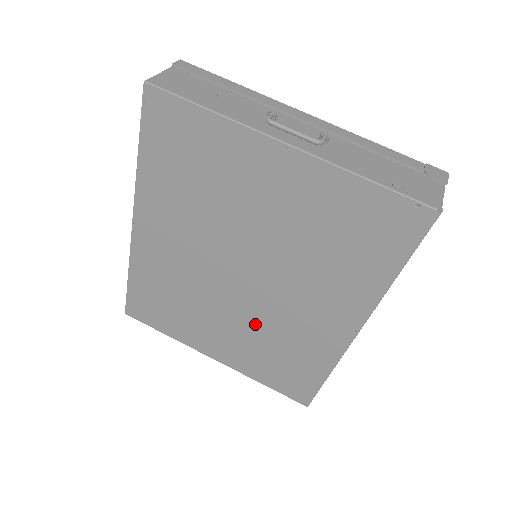
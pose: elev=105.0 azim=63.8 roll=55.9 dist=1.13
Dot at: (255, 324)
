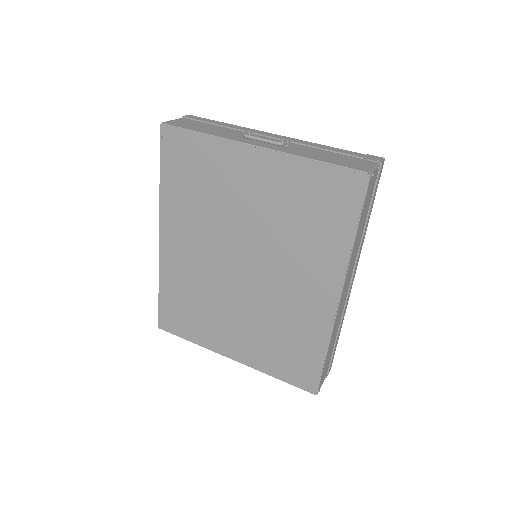
Dot at: (259, 312)
